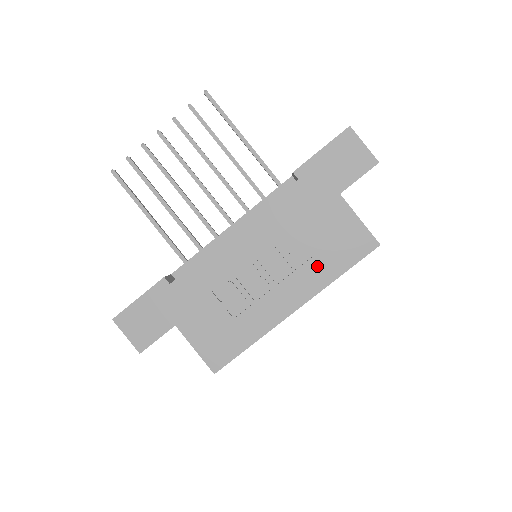
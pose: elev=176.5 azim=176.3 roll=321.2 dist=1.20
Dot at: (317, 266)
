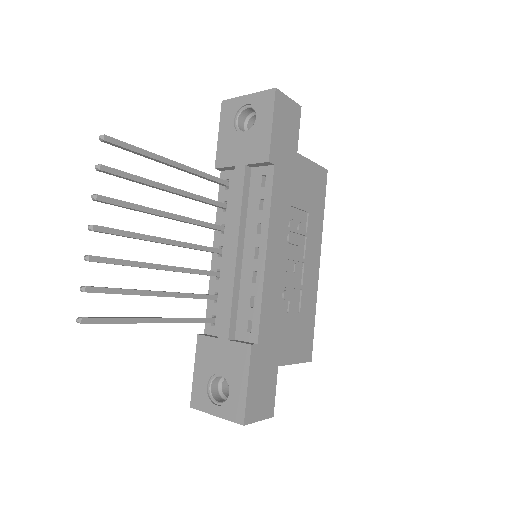
Dot at: (313, 221)
